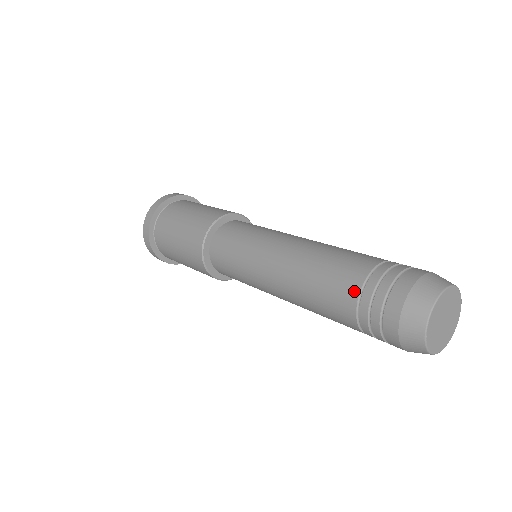
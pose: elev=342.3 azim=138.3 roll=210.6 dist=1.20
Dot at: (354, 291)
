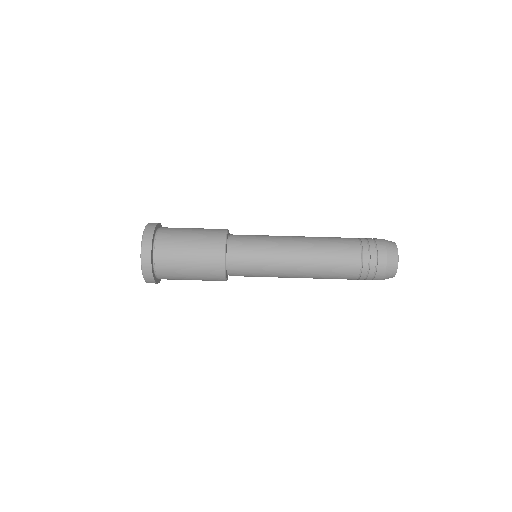
Dot at: (358, 264)
